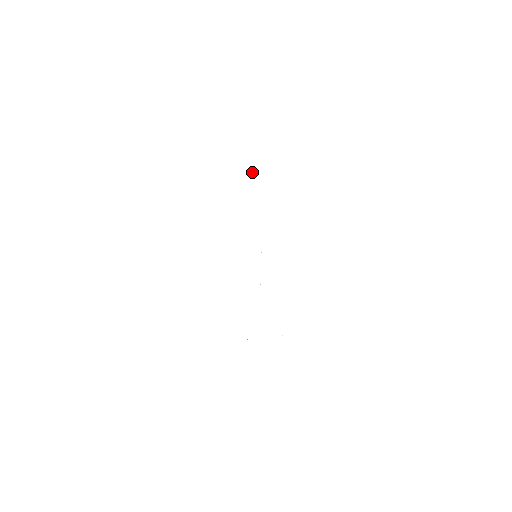
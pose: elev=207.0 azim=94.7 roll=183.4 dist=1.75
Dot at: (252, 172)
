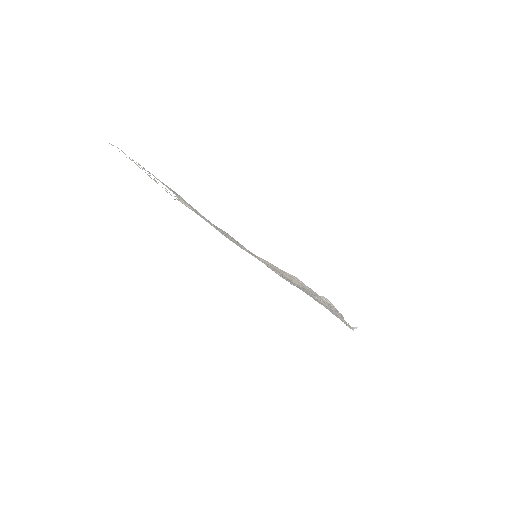
Dot at: occluded
